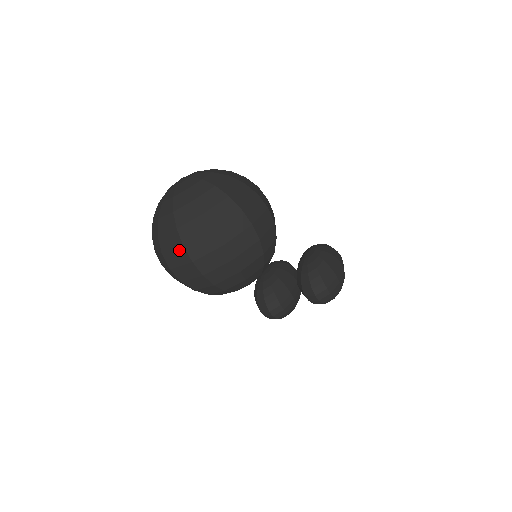
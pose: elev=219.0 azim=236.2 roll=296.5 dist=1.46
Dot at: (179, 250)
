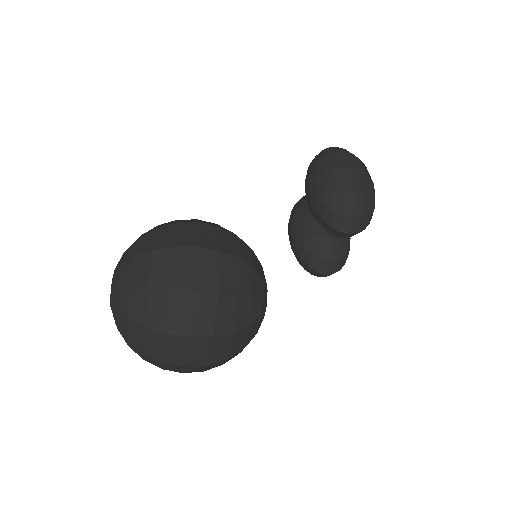
Dot at: (166, 365)
